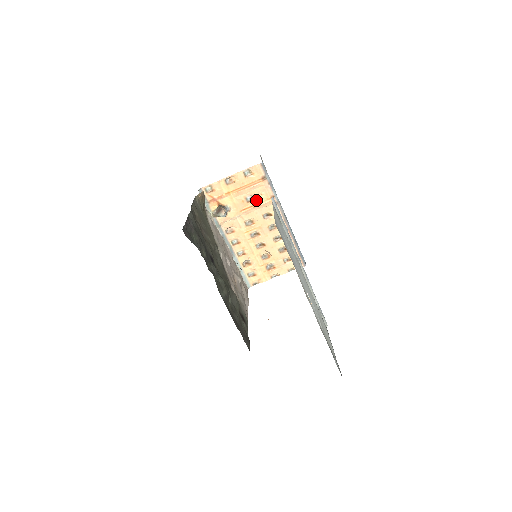
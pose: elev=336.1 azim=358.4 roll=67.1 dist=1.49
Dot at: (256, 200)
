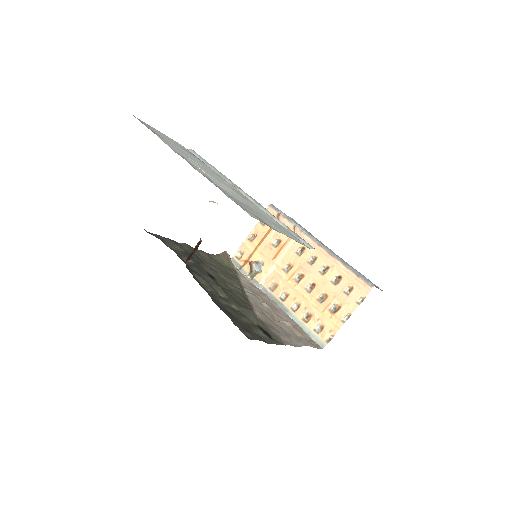
Dot at: (282, 241)
